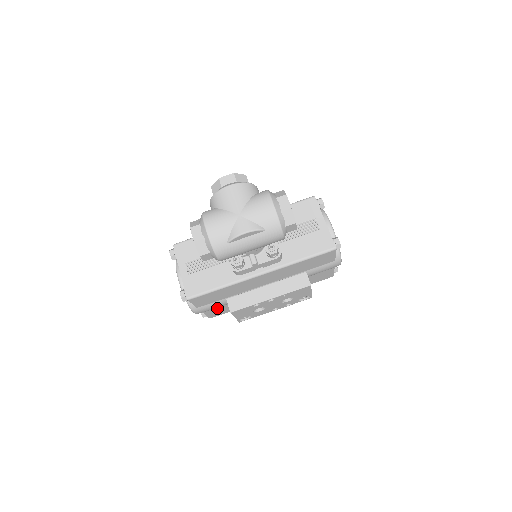
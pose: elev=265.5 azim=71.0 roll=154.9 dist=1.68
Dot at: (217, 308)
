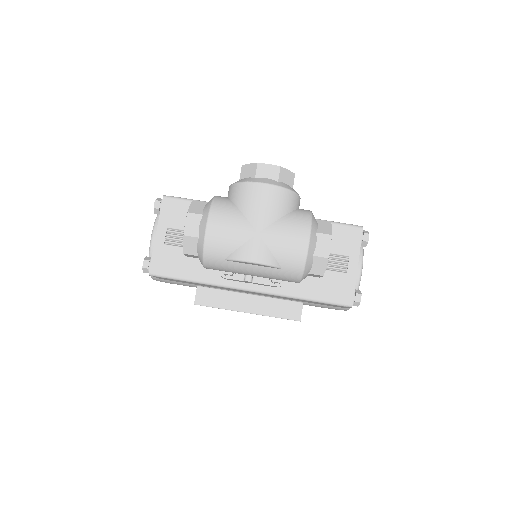
Dot at: occluded
